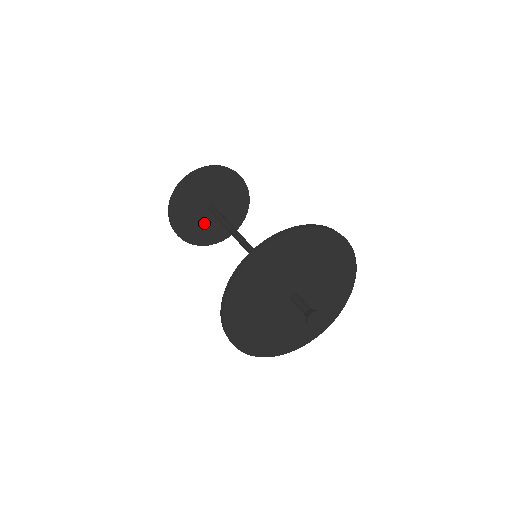
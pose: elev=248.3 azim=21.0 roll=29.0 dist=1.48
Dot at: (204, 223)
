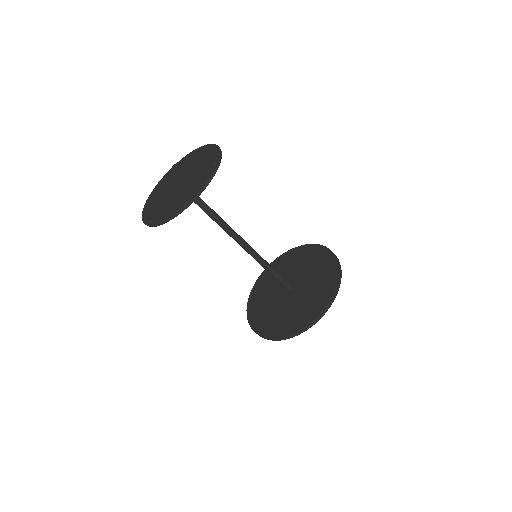
Dot at: occluded
